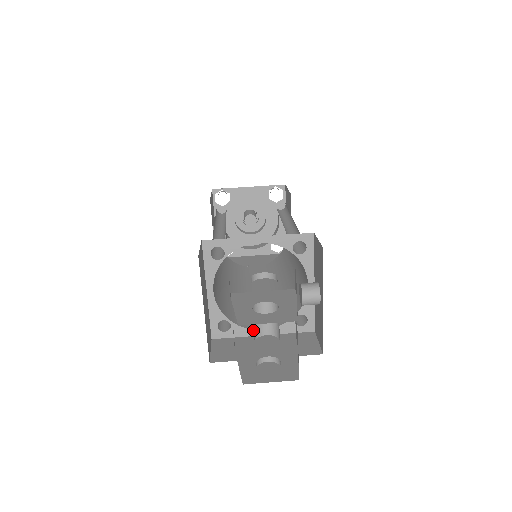
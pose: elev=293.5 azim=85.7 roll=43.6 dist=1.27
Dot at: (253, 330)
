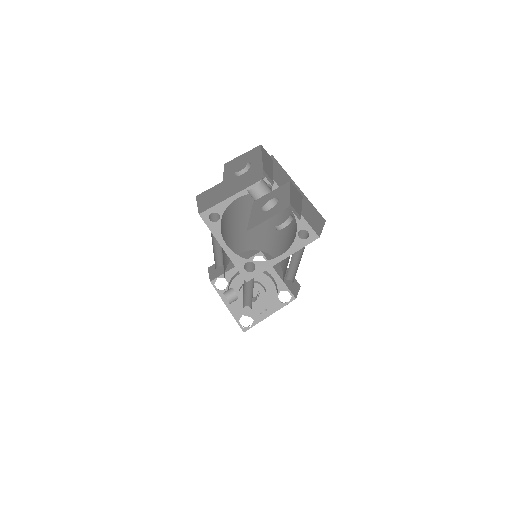
Dot at: (273, 259)
